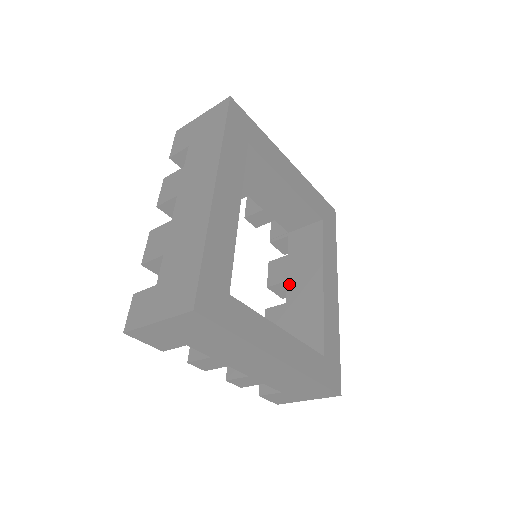
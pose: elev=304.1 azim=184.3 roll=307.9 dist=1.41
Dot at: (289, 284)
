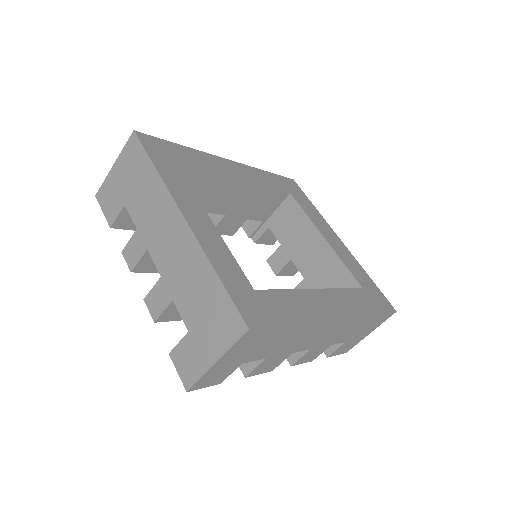
Dot at: occluded
